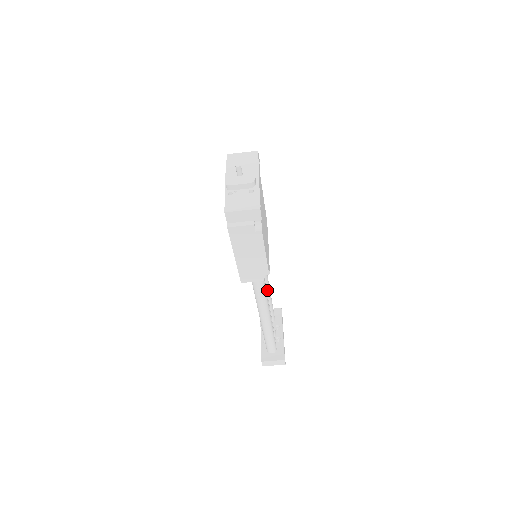
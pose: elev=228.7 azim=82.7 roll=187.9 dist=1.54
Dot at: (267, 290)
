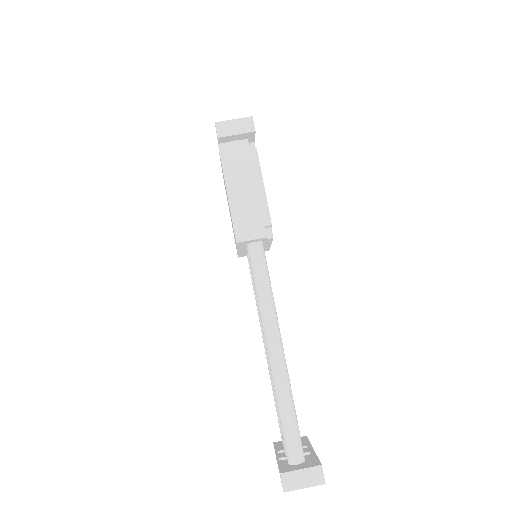
Dot at: occluded
